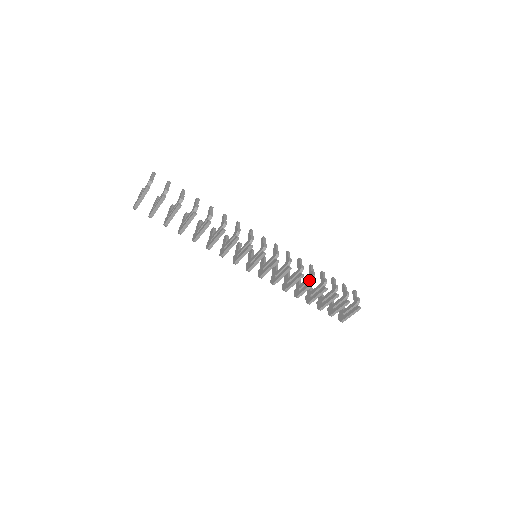
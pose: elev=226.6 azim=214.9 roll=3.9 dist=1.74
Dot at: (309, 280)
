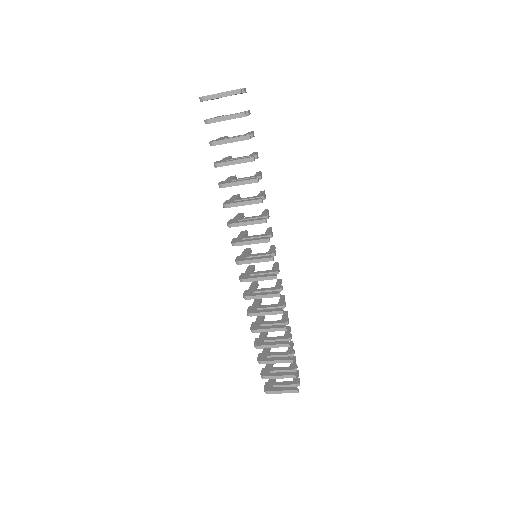
Dot at: (280, 323)
